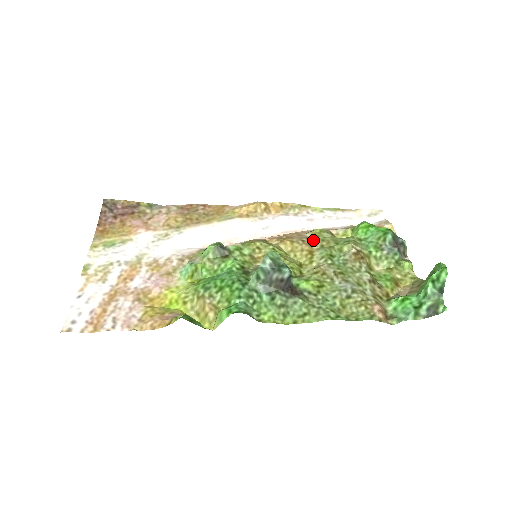
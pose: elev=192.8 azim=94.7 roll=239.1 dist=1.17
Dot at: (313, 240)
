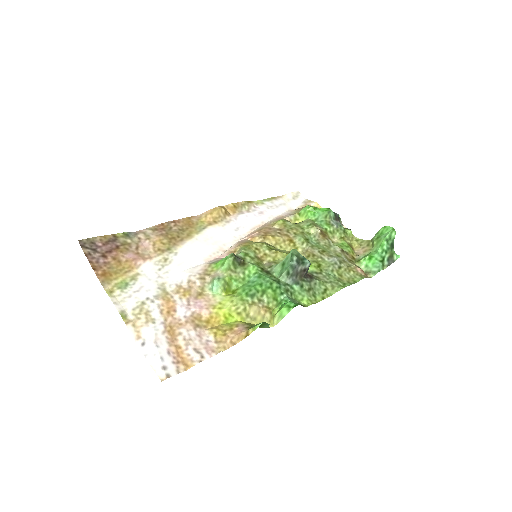
Dot at: (285, 230)
